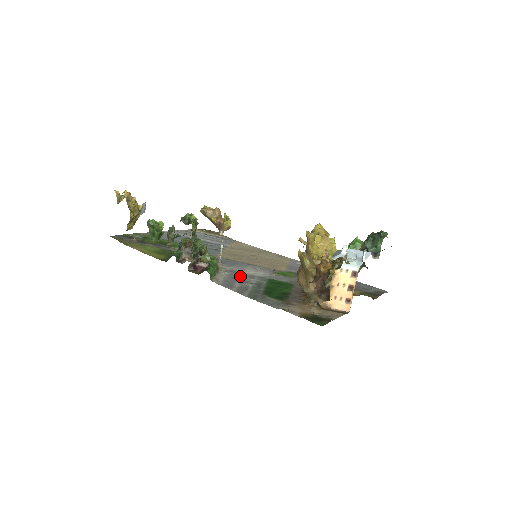
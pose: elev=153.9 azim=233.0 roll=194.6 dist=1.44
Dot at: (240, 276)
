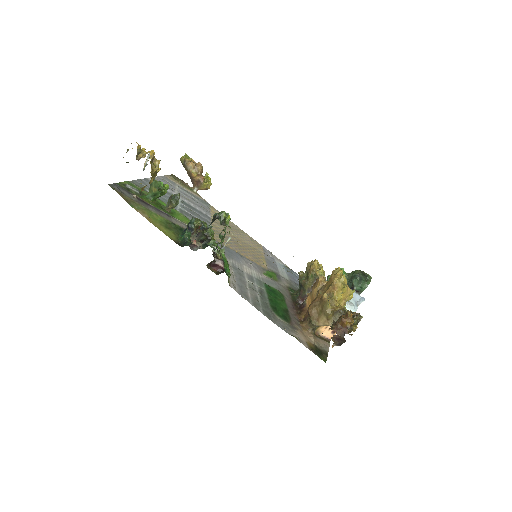
Dot at: (244, 277)
